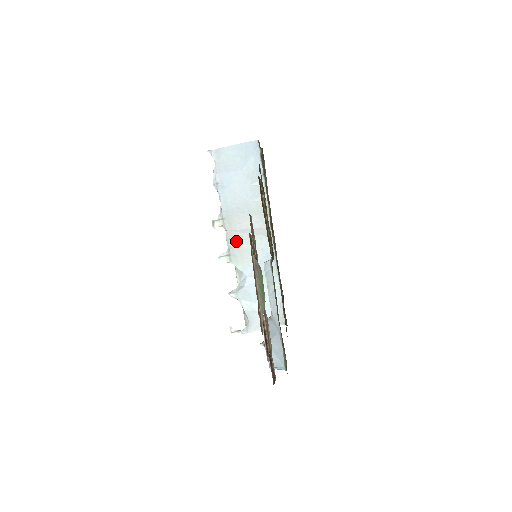
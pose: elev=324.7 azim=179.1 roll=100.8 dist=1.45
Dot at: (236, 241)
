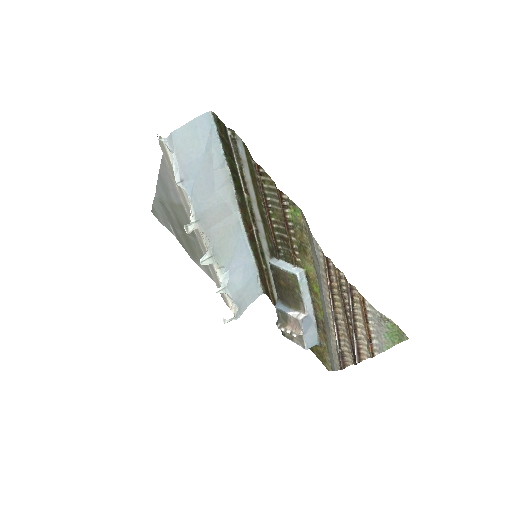
Dot at: (214, 239)
